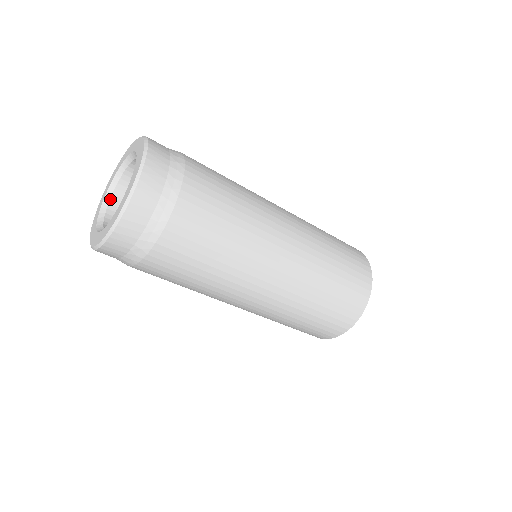
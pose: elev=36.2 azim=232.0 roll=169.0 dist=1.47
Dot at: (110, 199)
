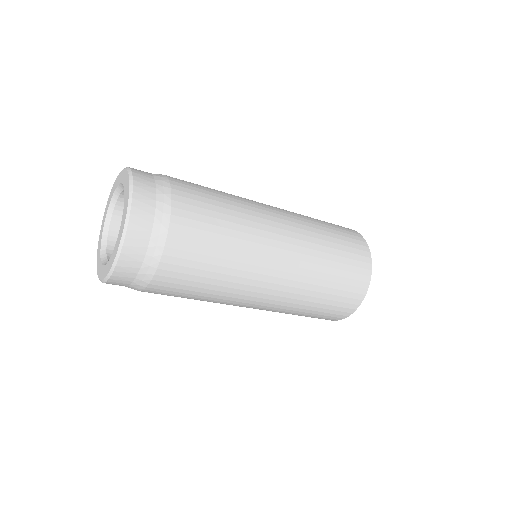
Dot at: (109, 225)
